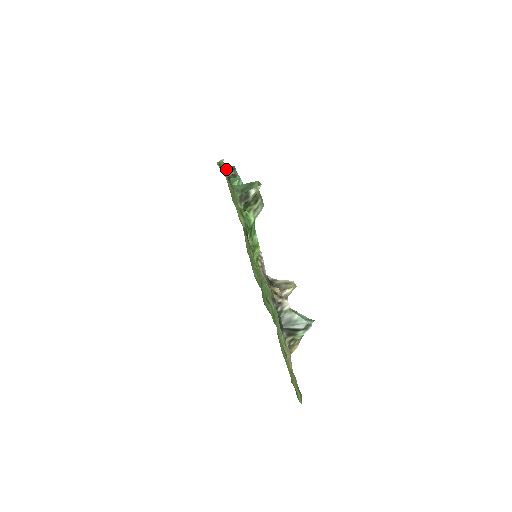
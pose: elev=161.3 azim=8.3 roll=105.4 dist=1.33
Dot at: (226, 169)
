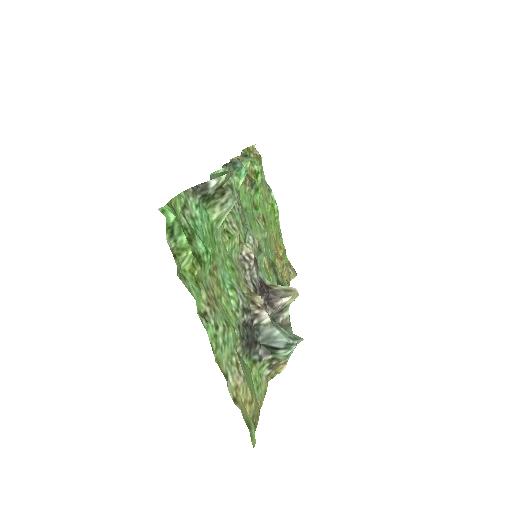
Dot at: occluded
